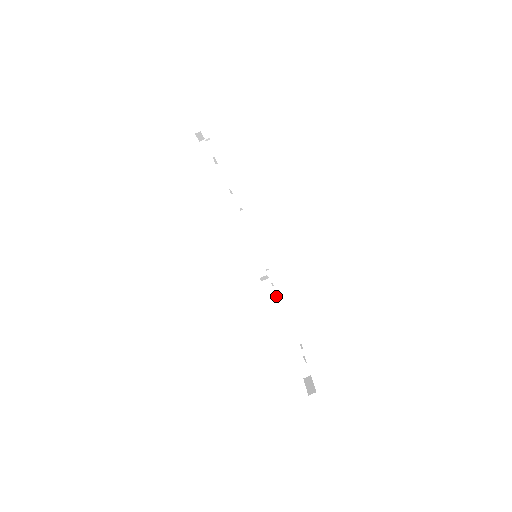
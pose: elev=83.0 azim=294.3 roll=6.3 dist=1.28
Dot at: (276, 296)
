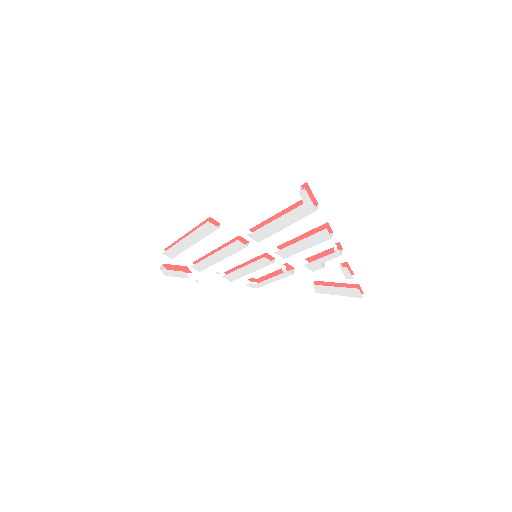
Dot at: occluded
